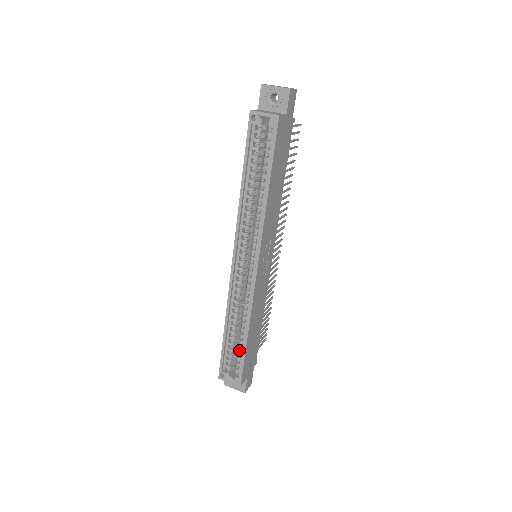
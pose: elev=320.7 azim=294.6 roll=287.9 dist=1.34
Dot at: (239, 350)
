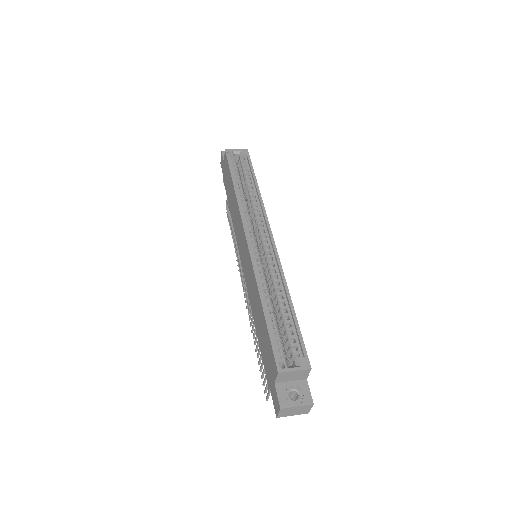
Dot at: (287, 327)
